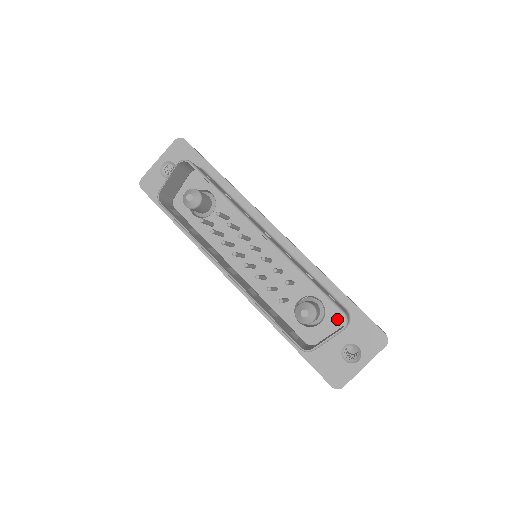
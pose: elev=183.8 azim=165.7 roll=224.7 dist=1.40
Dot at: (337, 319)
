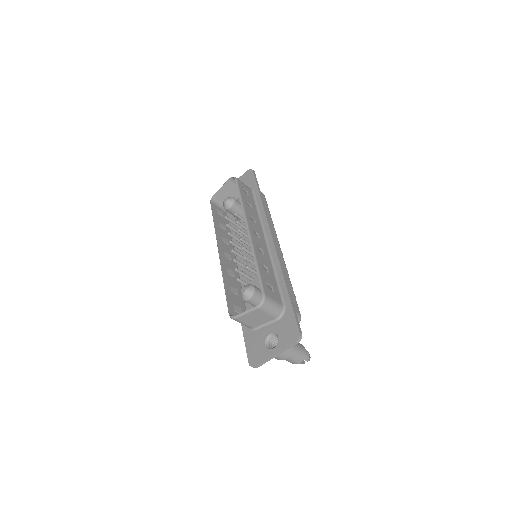
Dot at: occluded
